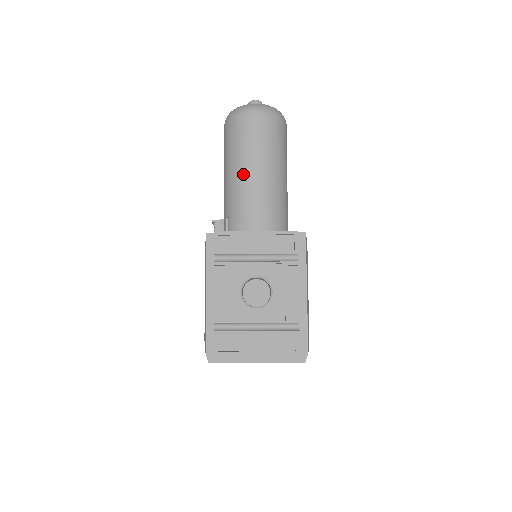
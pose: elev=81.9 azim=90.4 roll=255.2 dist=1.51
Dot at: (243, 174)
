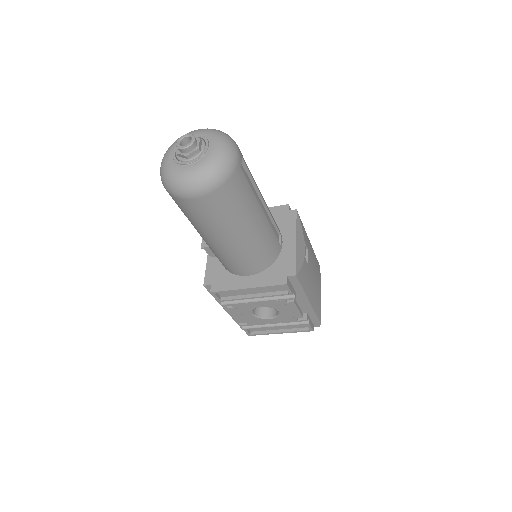
Dot at: (212, 242)
